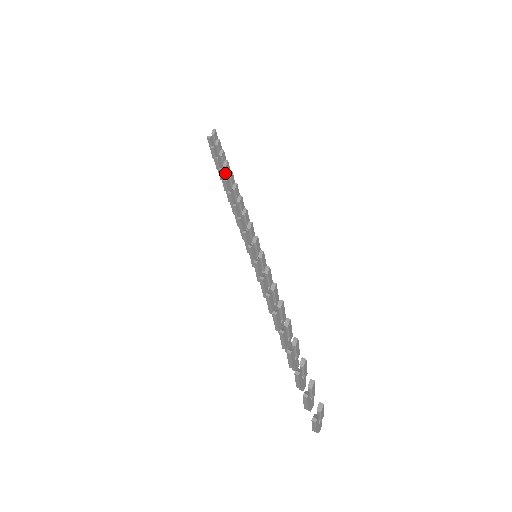
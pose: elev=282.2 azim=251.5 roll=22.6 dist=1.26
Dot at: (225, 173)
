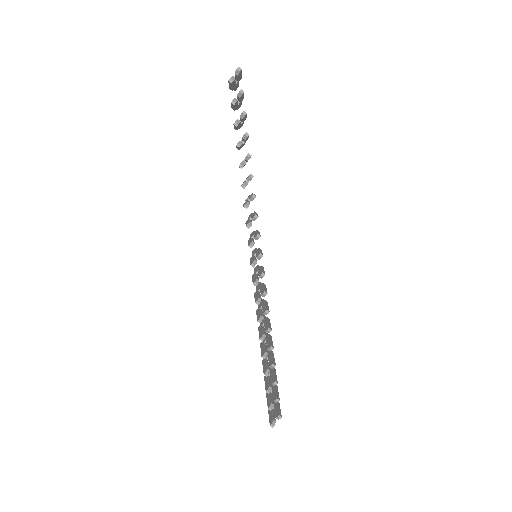
Dot at: (242, 144)
